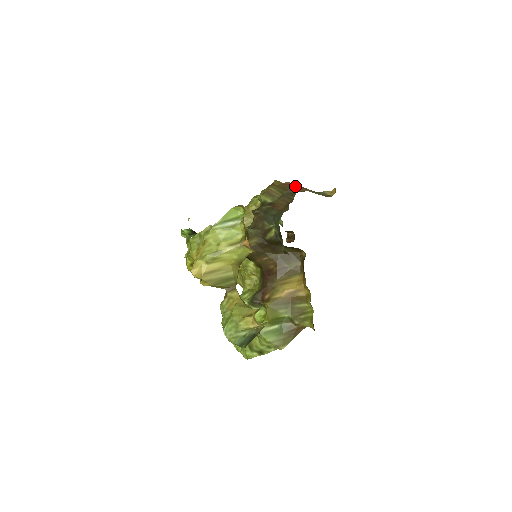
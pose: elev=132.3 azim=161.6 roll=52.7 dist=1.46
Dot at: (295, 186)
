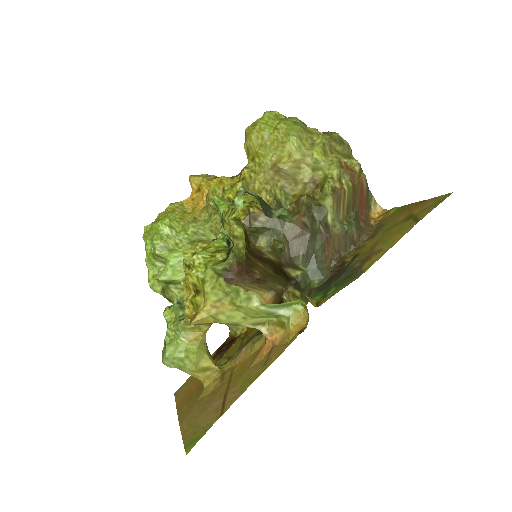
Dot at: (364, 197)
